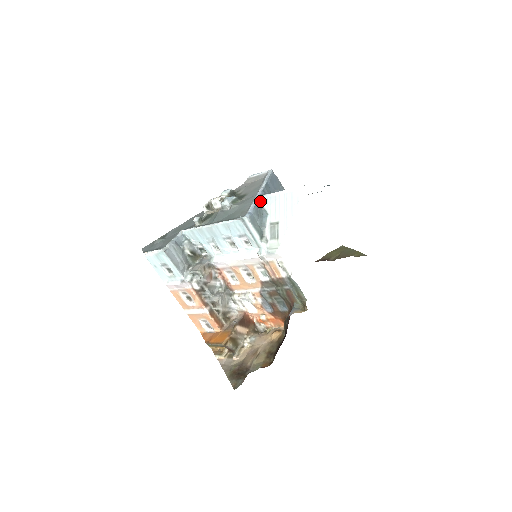
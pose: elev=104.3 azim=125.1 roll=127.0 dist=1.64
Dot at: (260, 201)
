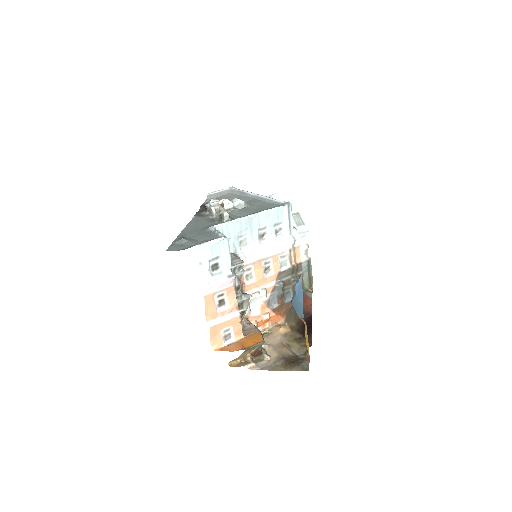
Dot at: occluded
